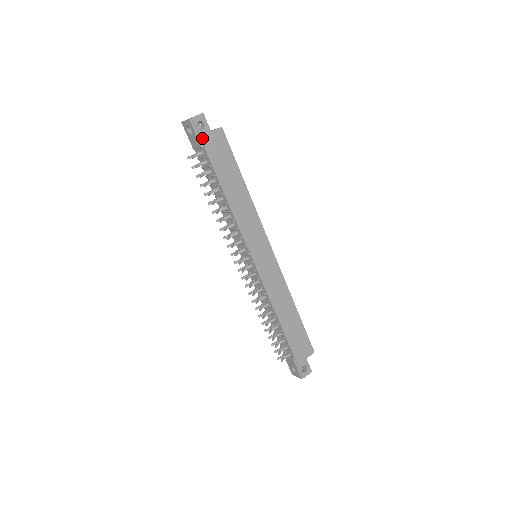
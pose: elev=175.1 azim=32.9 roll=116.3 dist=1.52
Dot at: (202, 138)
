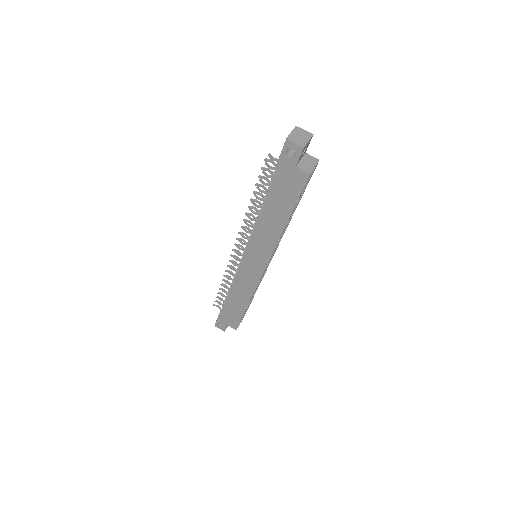
Dot at: (282, 161)
